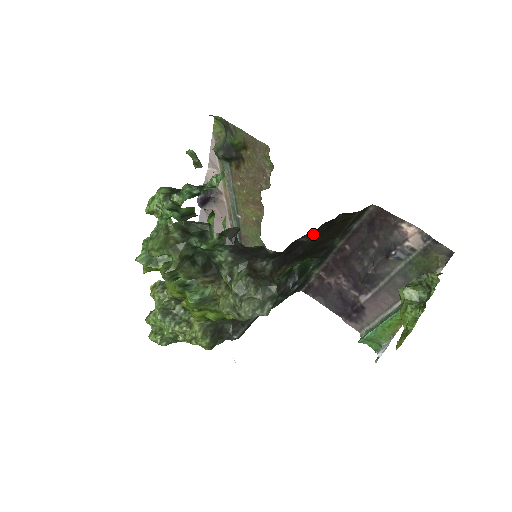
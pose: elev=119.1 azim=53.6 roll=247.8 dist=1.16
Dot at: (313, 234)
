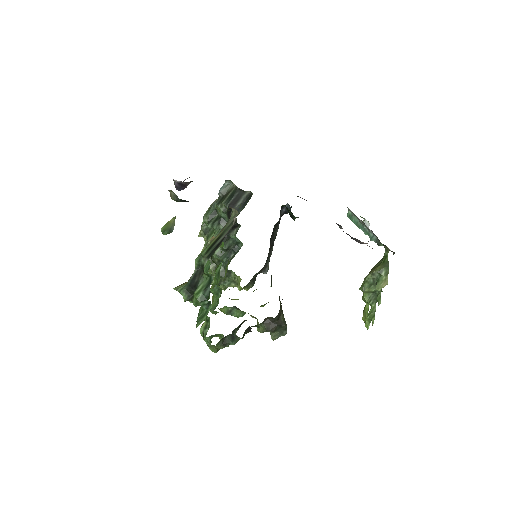
Dot at: occluded
